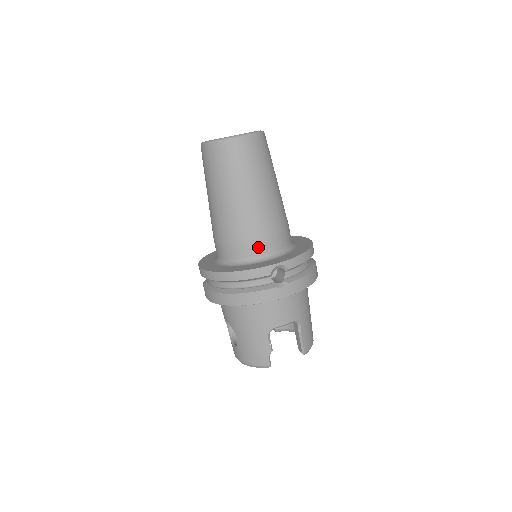
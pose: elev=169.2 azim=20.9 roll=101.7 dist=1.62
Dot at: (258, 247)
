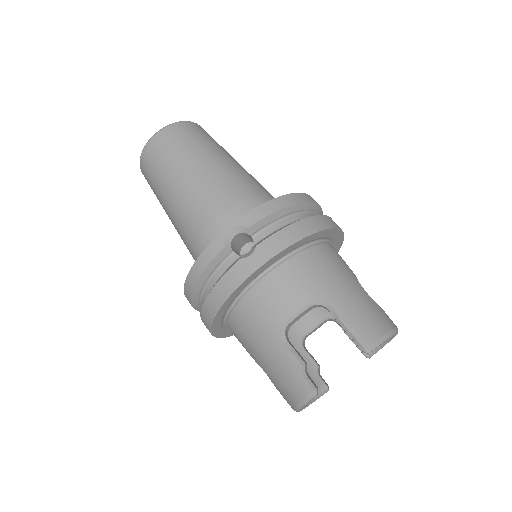
Dot at: (217, 230)
